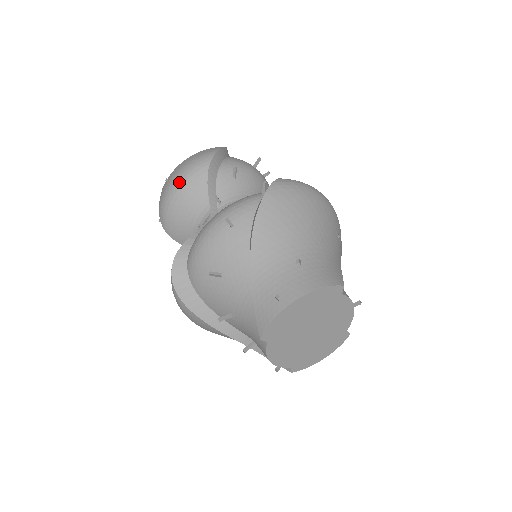
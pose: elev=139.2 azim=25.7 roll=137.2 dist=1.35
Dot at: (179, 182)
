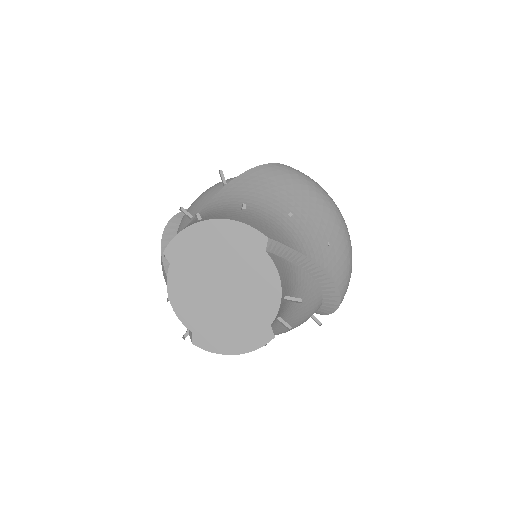
Dot at: occluded
